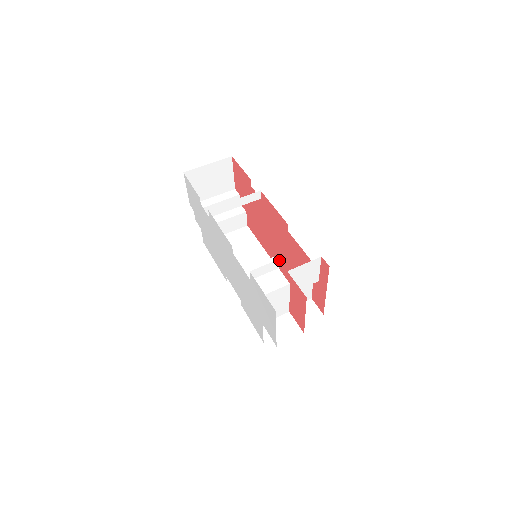
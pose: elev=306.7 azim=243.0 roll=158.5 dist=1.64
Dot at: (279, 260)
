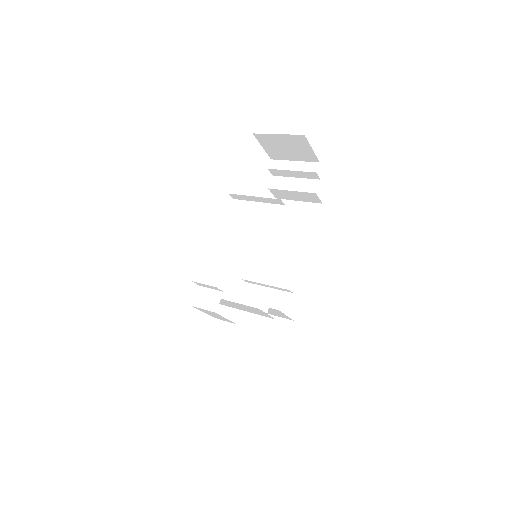
Dot at: occluded
